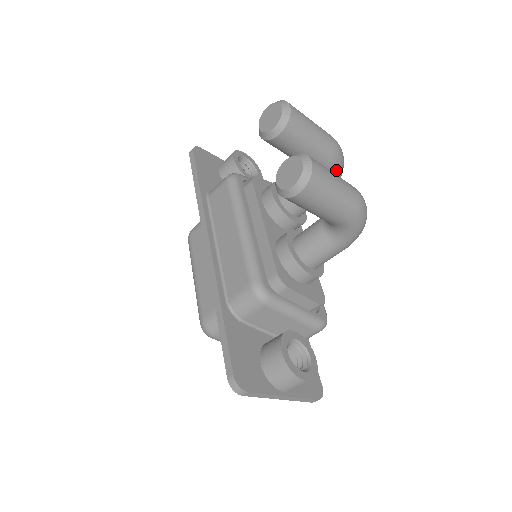
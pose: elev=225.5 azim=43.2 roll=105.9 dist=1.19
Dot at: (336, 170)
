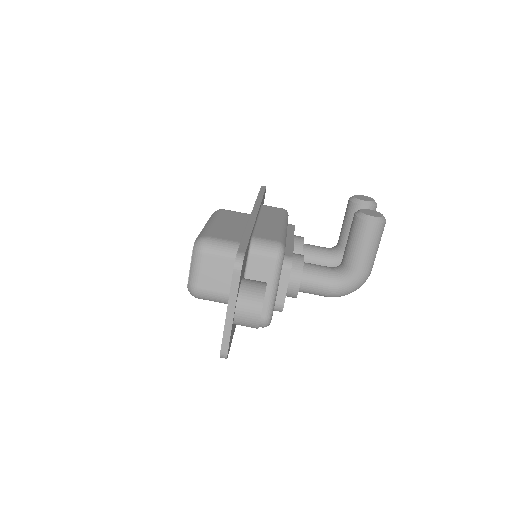
Dot at: occluded
